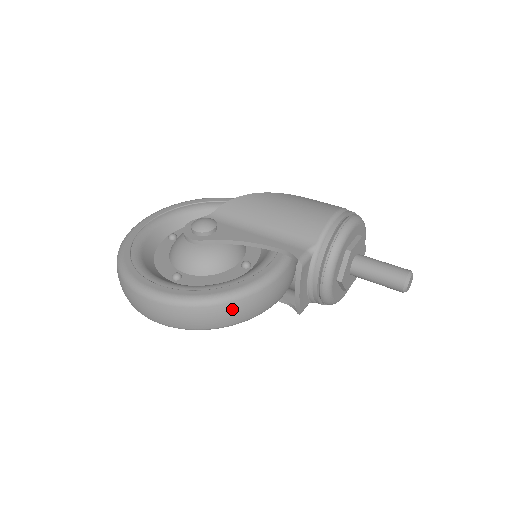
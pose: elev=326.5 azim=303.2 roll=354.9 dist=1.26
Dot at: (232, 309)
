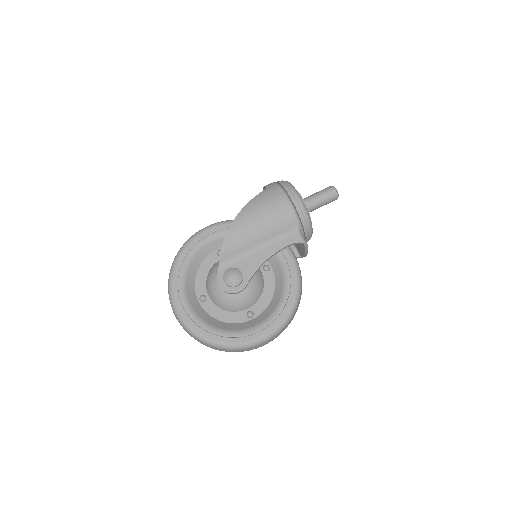
Dot at: occluded
